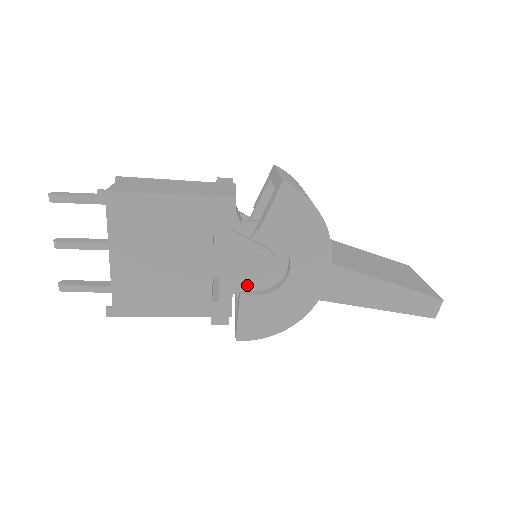
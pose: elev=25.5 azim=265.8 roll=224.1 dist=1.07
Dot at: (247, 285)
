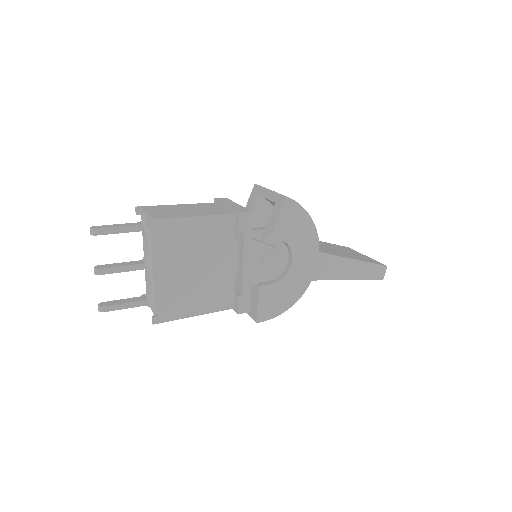
Dot at: (263, 278)
